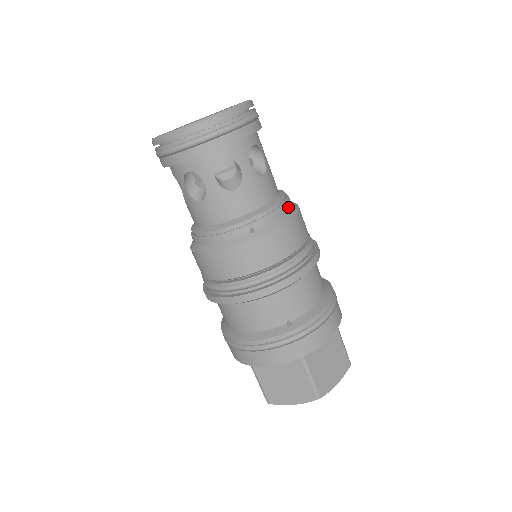
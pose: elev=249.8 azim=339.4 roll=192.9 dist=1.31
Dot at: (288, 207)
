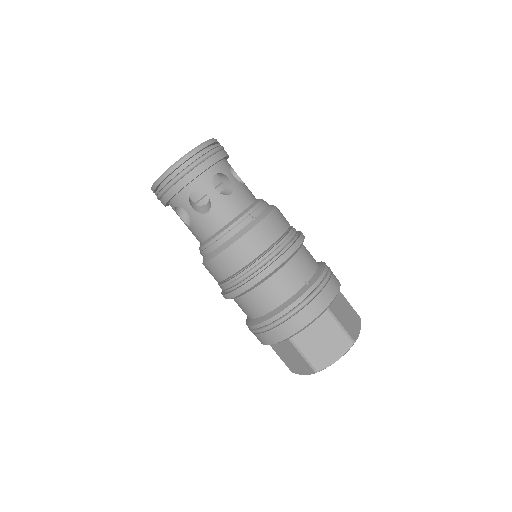
Dot at: (268, 204)
